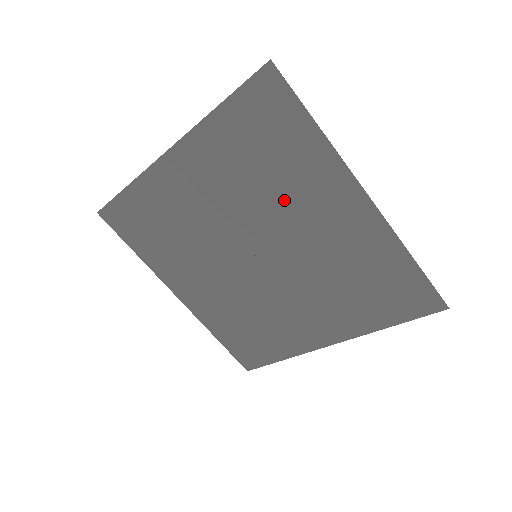
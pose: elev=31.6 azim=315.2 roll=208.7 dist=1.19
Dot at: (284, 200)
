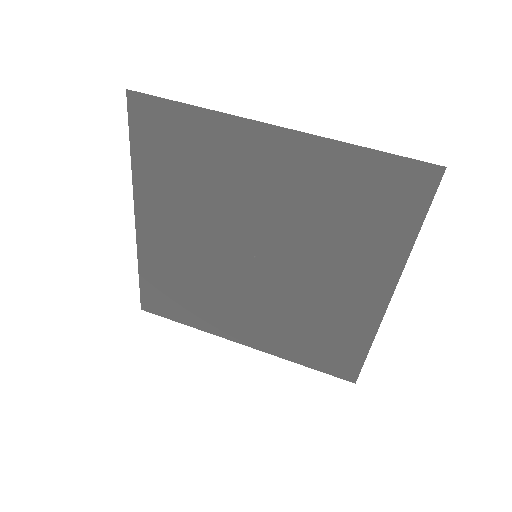
Dot at: (228, 187)
